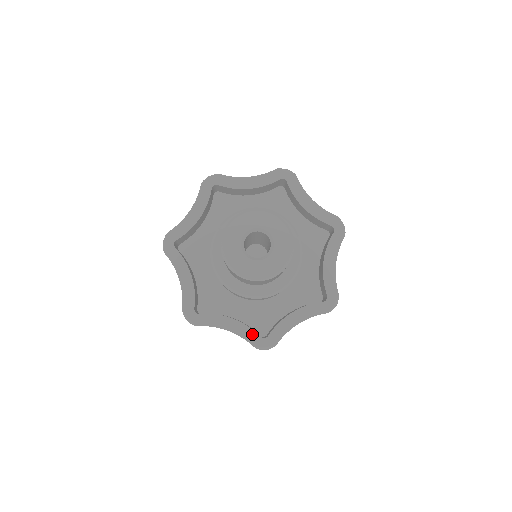
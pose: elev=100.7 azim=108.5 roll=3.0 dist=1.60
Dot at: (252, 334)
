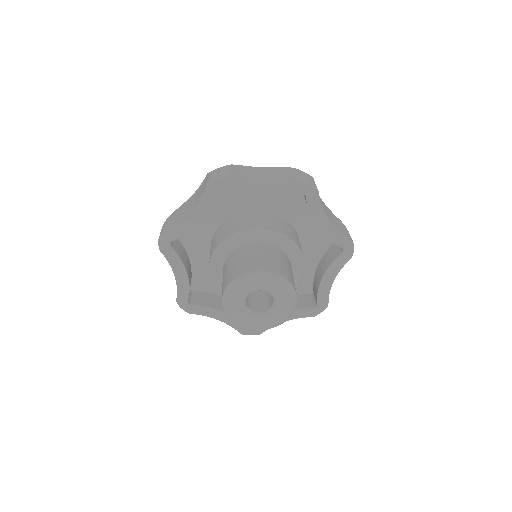
Dot at: occluded
